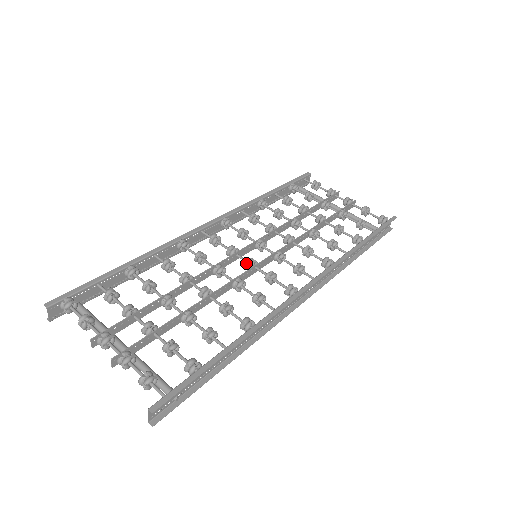
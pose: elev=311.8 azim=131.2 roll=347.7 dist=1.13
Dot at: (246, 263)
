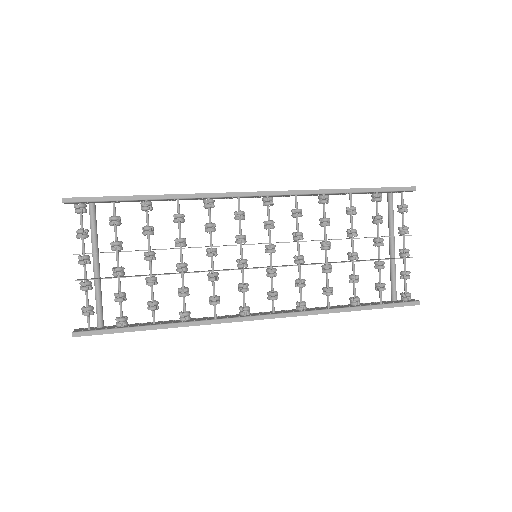
Dot at: (238, 261)
